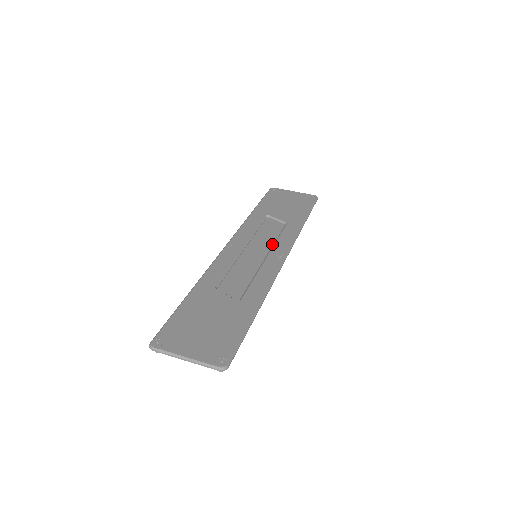
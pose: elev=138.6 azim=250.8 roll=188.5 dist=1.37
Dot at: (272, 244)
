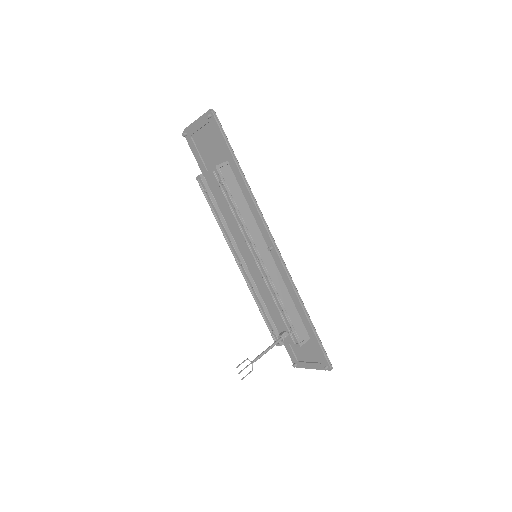
Dot at: occluded
